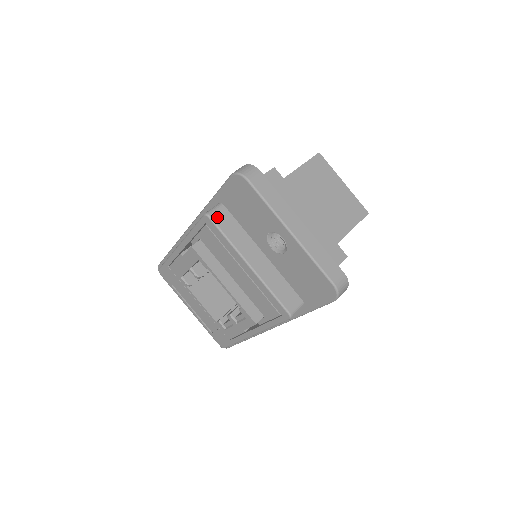
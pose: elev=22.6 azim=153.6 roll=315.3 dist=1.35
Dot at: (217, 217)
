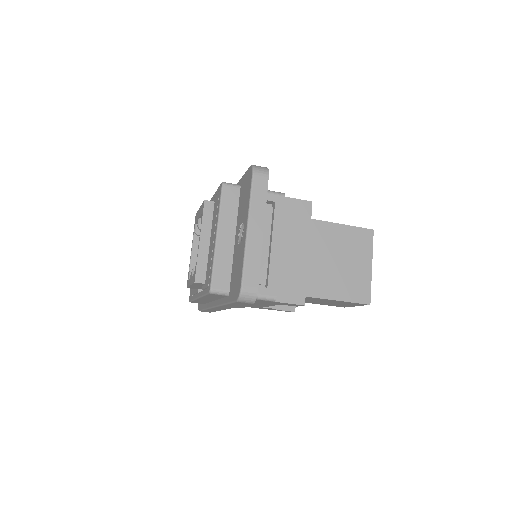
Dot at: (227, 190)
